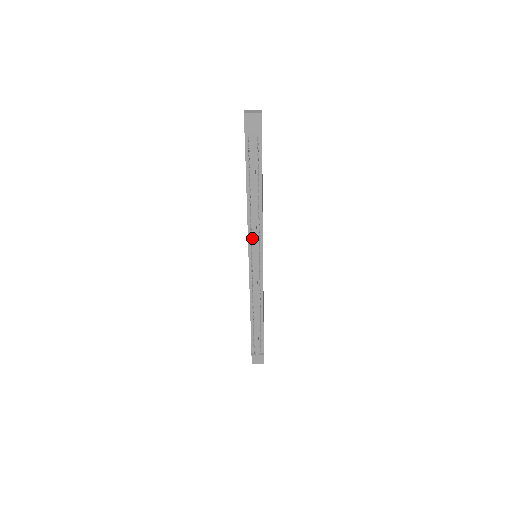
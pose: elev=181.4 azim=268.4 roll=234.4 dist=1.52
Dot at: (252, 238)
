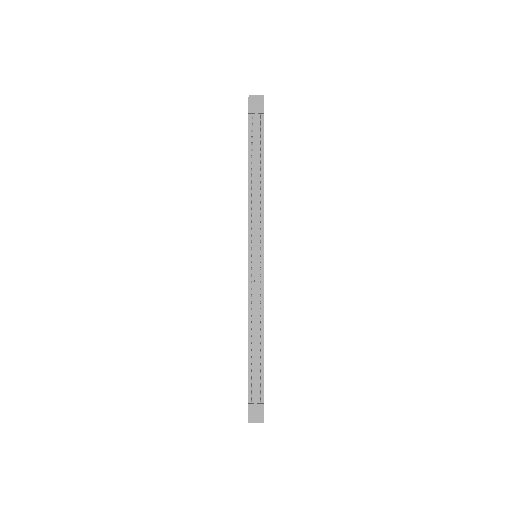
Dot at: (253, 225)
